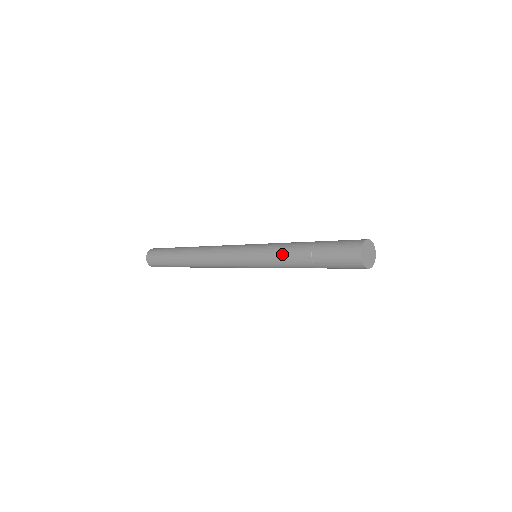
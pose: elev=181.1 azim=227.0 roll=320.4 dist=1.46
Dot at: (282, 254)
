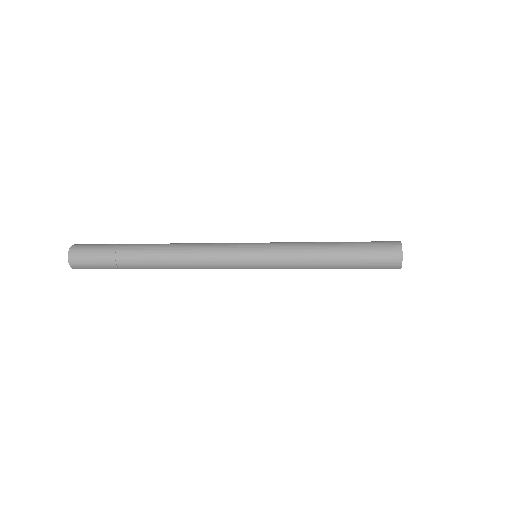
Dot at: (305, 265)
